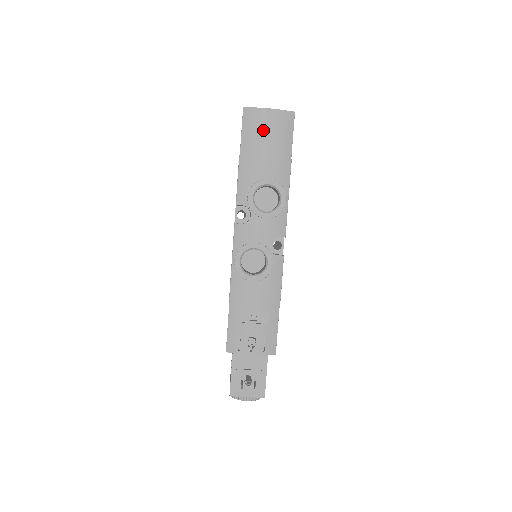
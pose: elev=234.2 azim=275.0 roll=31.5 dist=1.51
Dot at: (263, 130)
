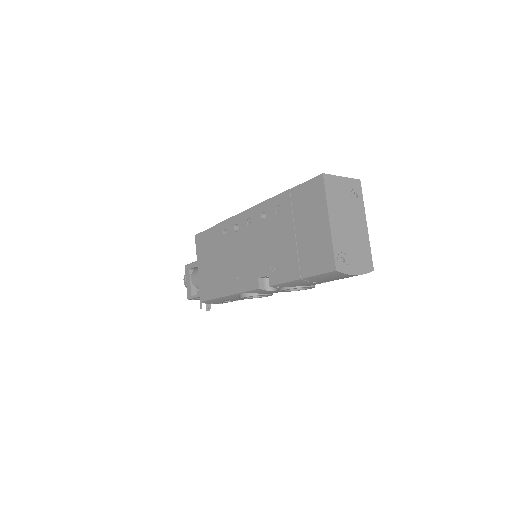
Dot at: occluded
